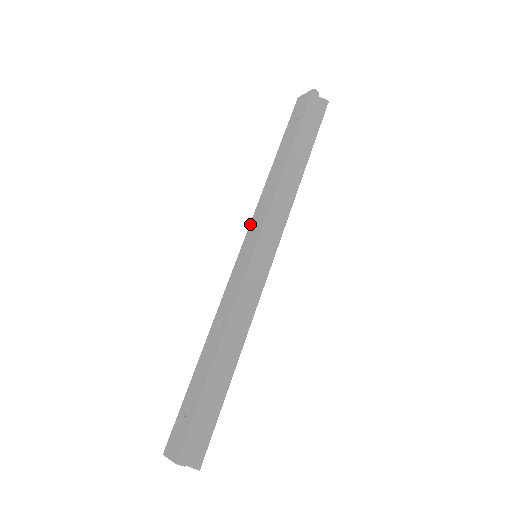
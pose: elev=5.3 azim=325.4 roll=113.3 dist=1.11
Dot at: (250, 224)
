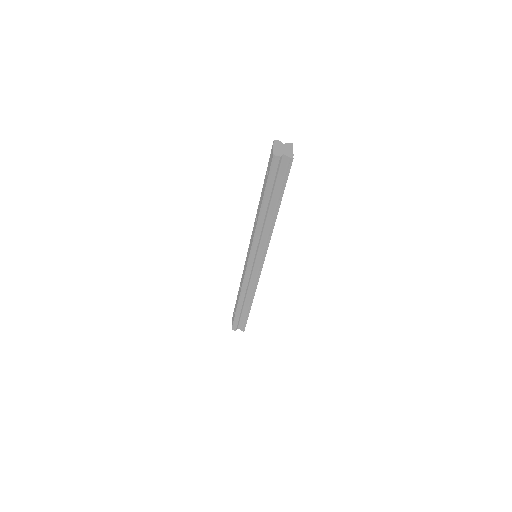
Dot at: (251, 235)
